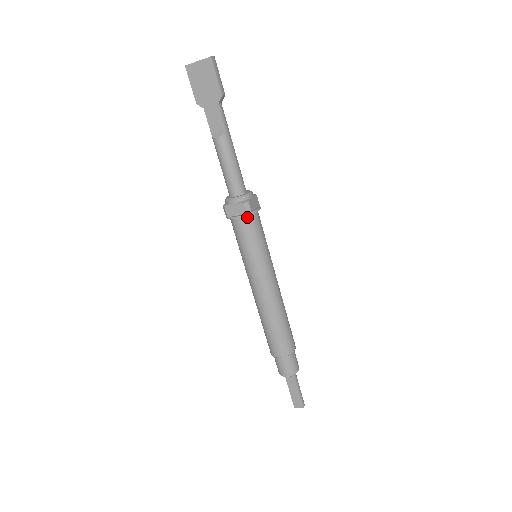
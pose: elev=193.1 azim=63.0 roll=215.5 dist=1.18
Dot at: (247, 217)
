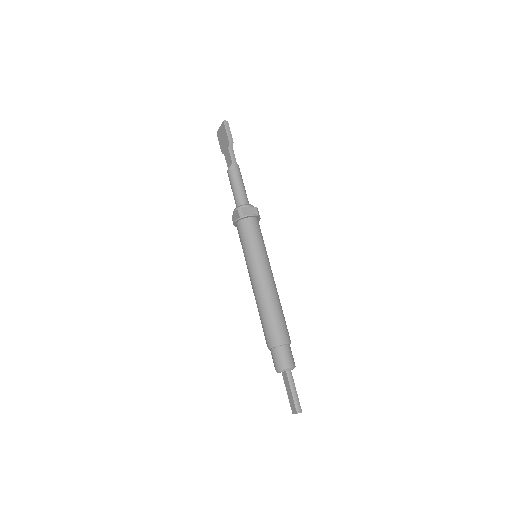
Dot at: (242, 221)
